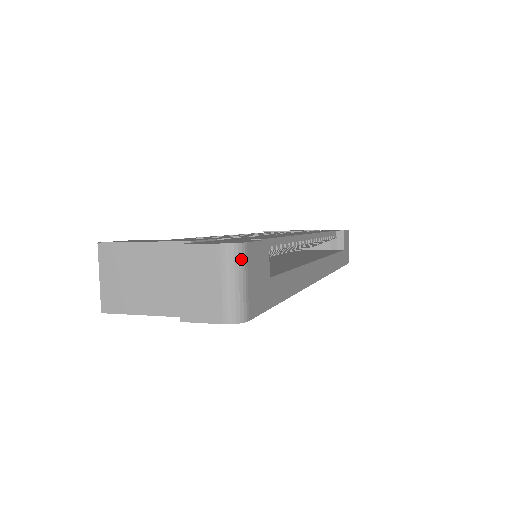
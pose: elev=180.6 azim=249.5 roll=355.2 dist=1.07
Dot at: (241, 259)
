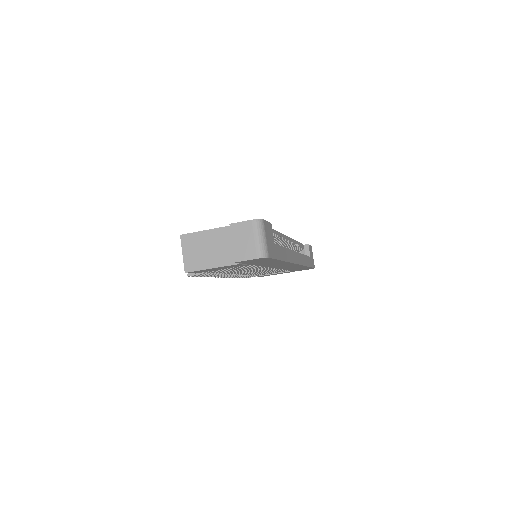
Dot at: (262, 227)
